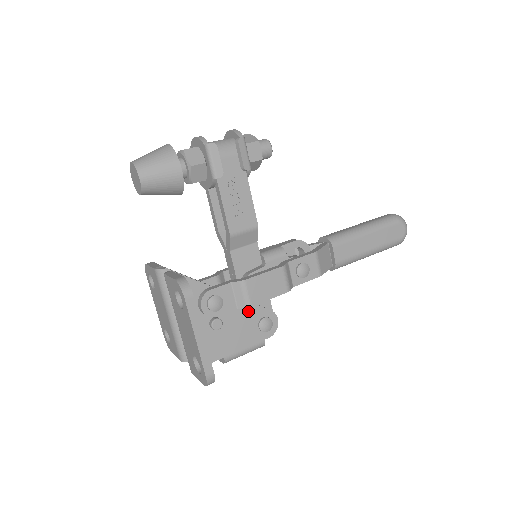
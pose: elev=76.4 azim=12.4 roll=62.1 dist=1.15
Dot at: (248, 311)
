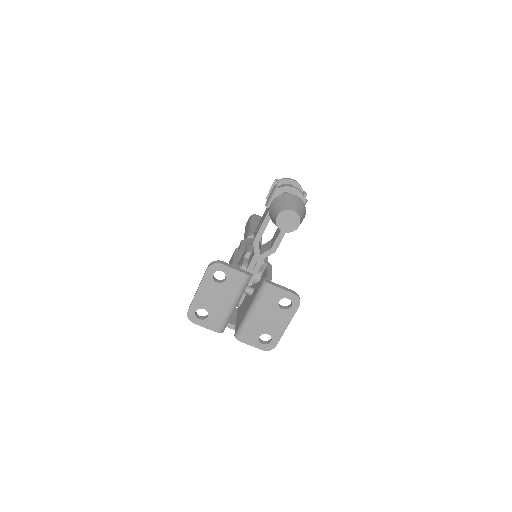
Dot at: occluded
